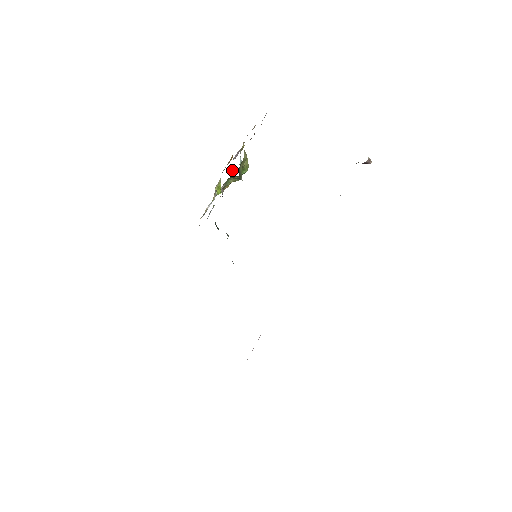
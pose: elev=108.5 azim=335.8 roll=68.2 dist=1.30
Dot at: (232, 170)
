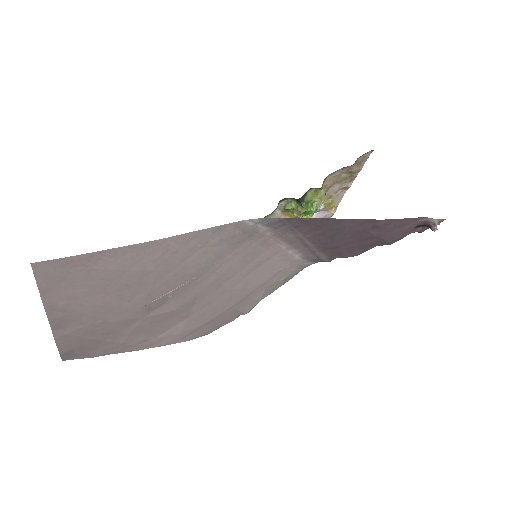
Dot at: (305, 217)
